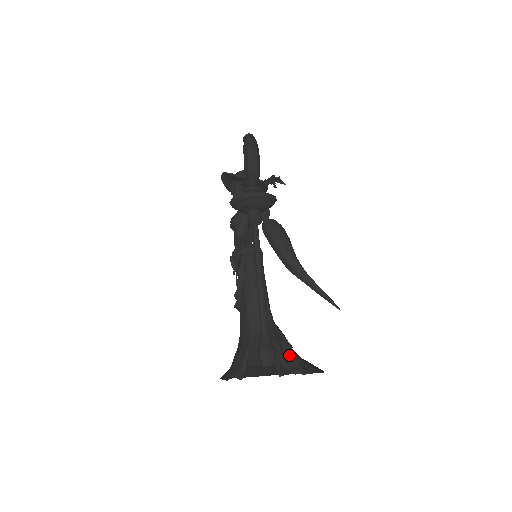
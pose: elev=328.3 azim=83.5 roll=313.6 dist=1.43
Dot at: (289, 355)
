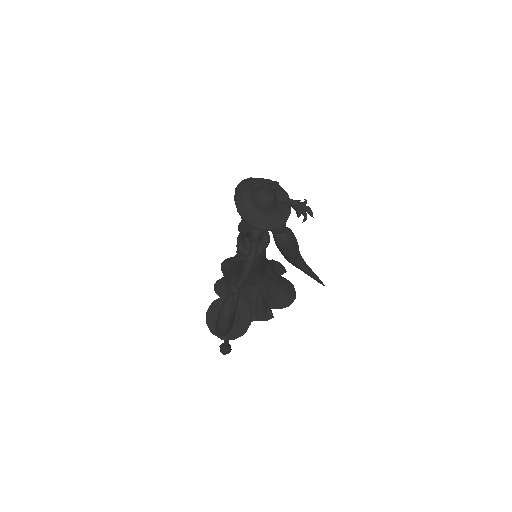
Dot at: (261, 309)
